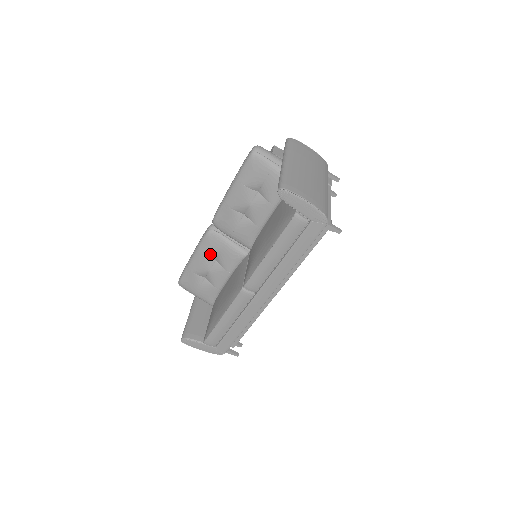
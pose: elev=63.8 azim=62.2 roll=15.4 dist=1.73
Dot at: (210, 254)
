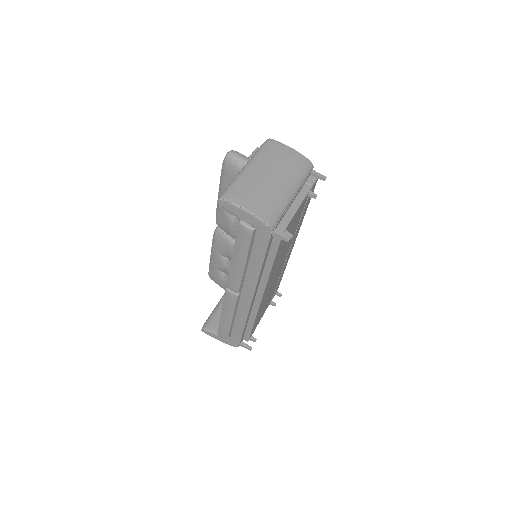
Dot at: (221, 252)
